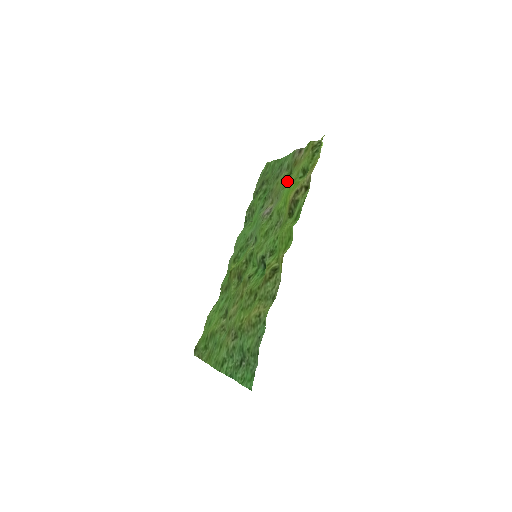
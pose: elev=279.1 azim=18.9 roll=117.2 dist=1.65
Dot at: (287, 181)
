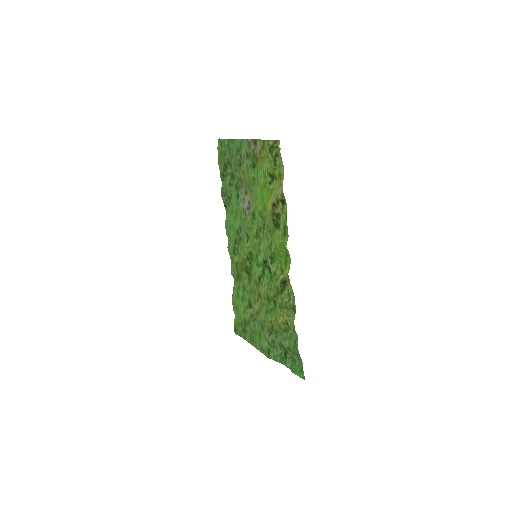
Dot at: (254, 175)
